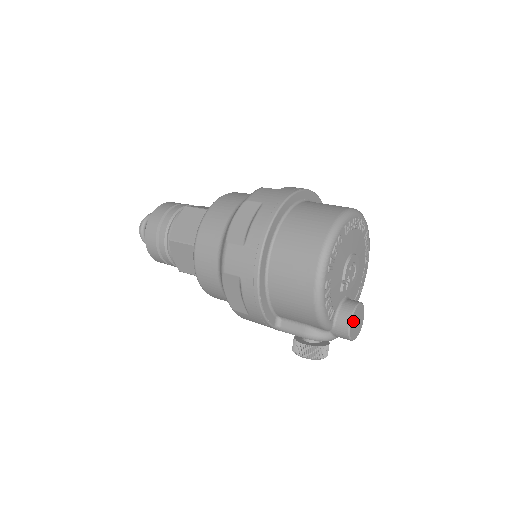
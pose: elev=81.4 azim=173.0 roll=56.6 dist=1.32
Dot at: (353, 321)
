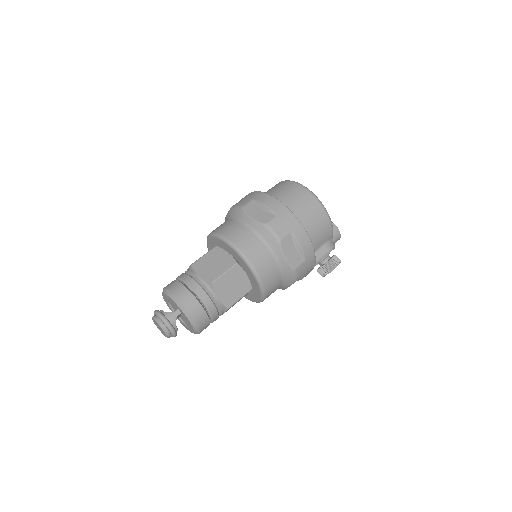
Dot at: occluded
